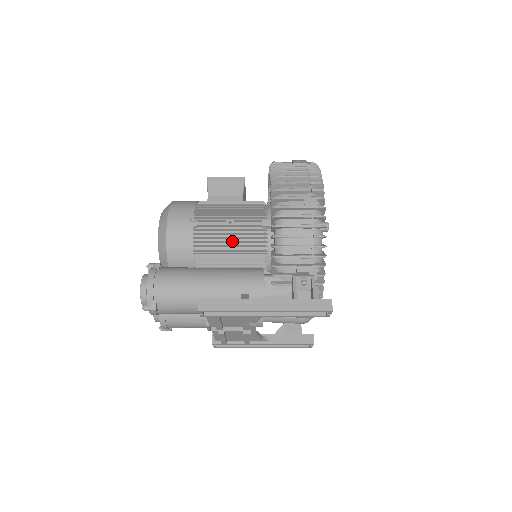
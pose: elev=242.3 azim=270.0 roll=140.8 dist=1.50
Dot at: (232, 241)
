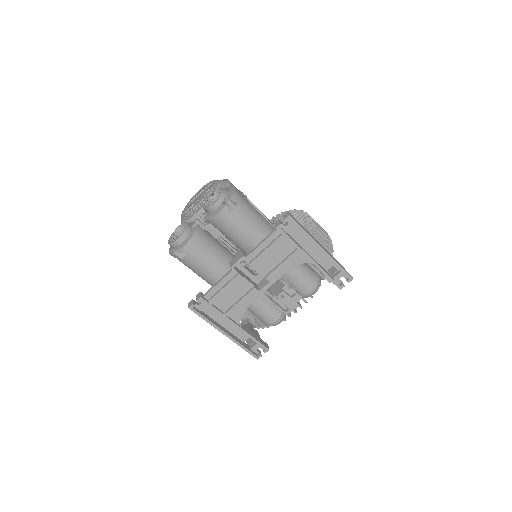
Dot at: occluded
